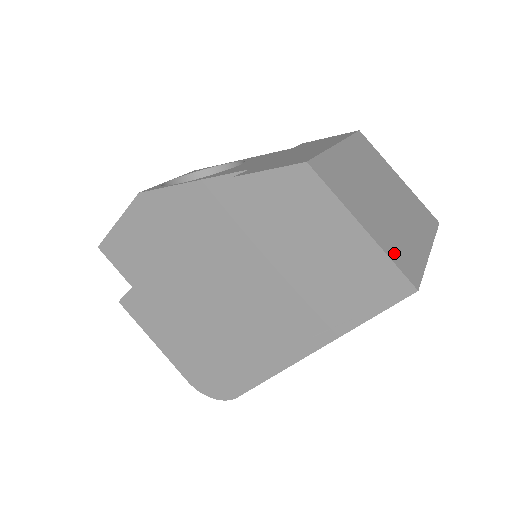
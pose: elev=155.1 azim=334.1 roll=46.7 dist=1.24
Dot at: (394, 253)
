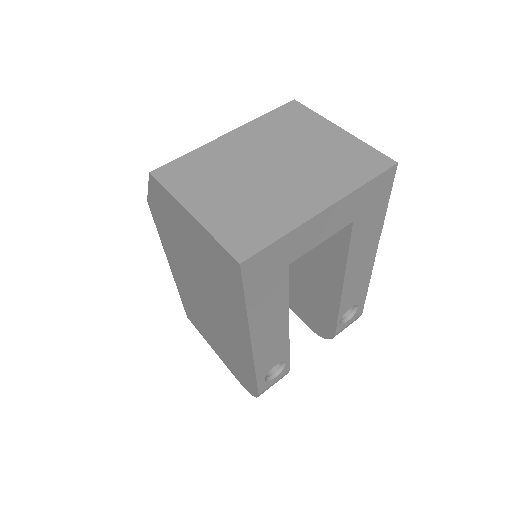
Dot at: (228, 230)
